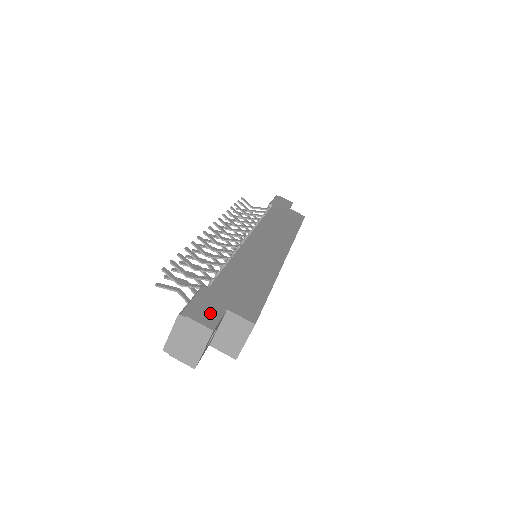
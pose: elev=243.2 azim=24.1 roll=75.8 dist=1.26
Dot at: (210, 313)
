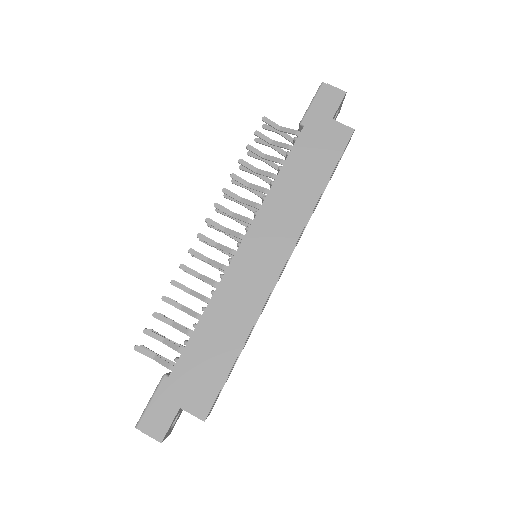
Dot at: (162, 420)
